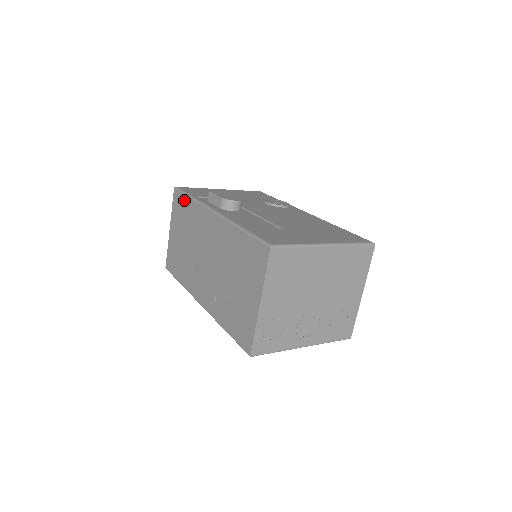
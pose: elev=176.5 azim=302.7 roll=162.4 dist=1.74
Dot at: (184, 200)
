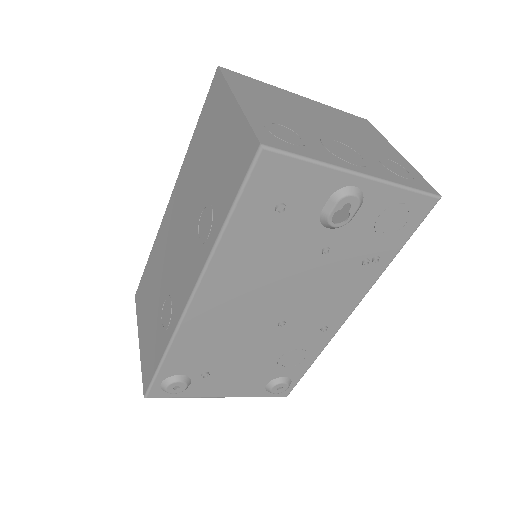
Dot at: (145, 274)
